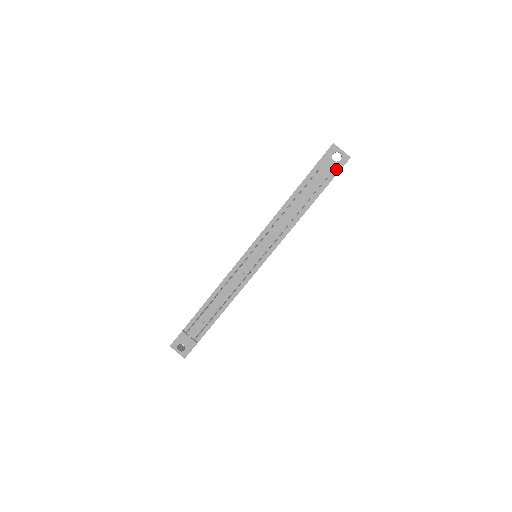
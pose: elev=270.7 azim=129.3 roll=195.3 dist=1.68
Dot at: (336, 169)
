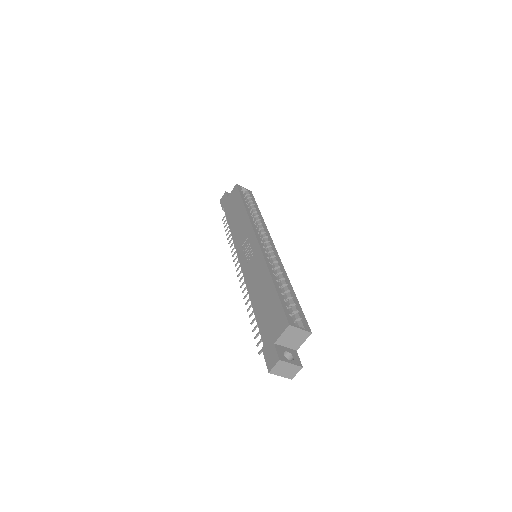
Dot at: occluded
